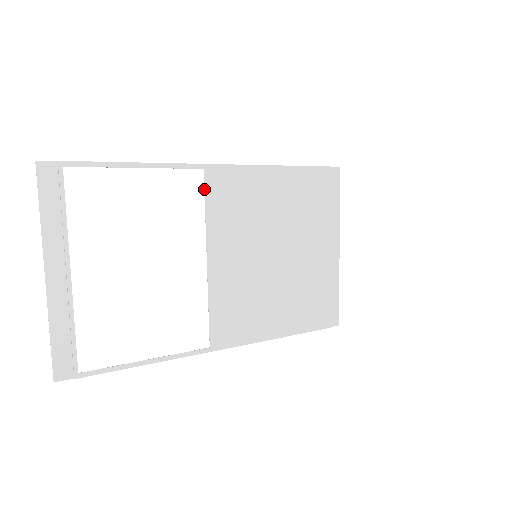
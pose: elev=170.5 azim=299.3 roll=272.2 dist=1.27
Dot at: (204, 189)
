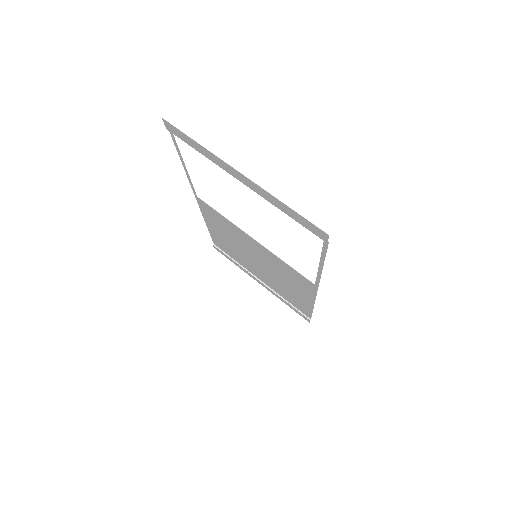
Dot at: (208, 205)
